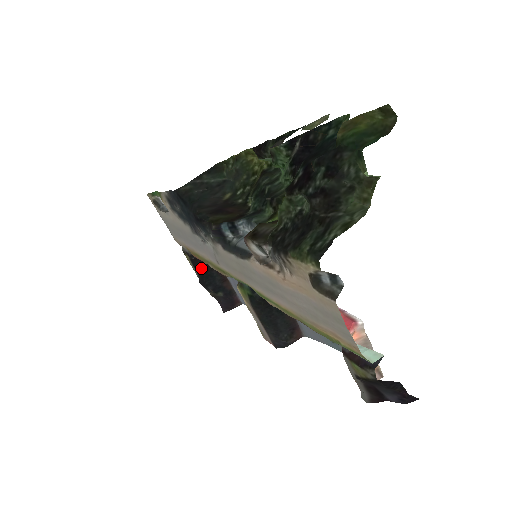
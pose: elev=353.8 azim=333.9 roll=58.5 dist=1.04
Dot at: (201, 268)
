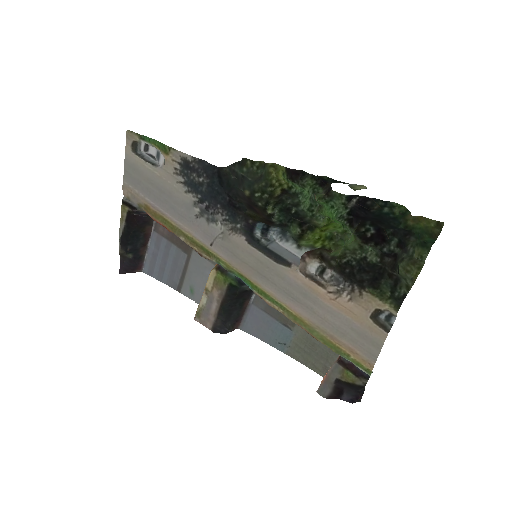
Dot at: (132, 225)
